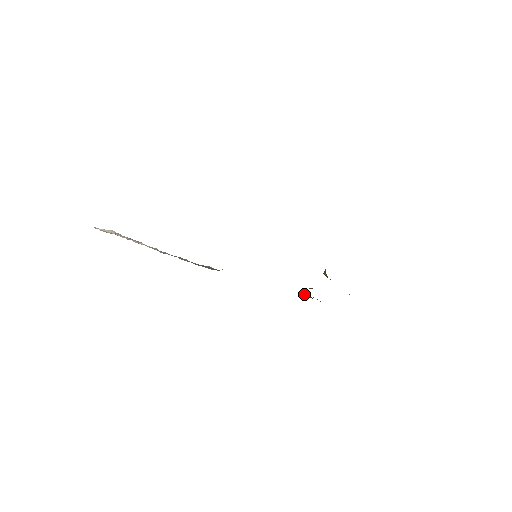
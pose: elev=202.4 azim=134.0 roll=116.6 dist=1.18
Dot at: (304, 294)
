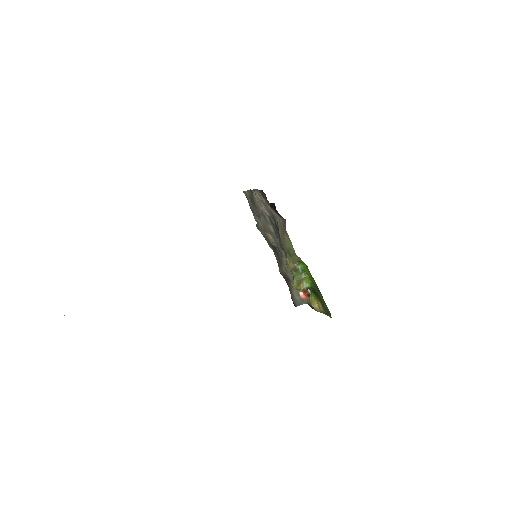
Dot at: (294, 284)
